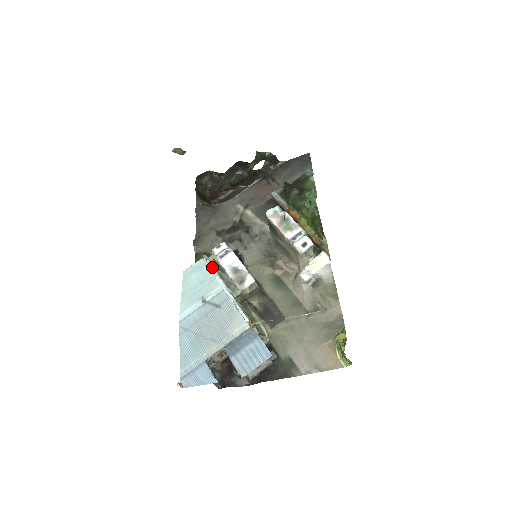
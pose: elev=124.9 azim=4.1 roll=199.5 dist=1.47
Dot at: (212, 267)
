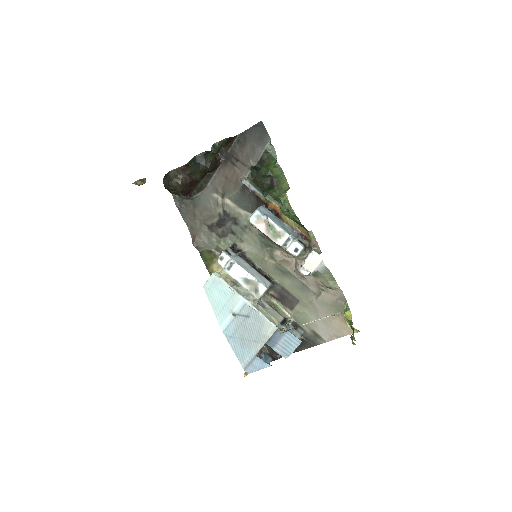
Dot at: (227, 285)
